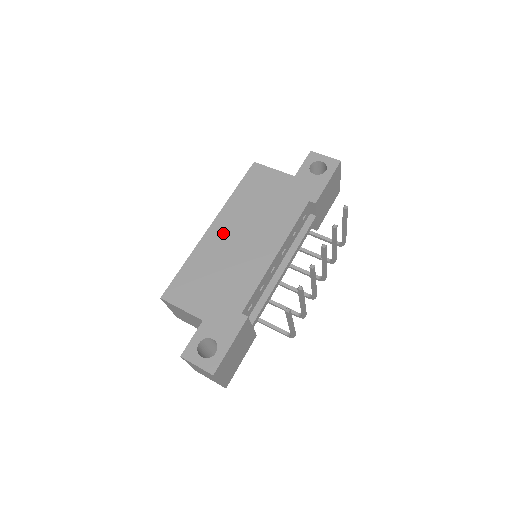
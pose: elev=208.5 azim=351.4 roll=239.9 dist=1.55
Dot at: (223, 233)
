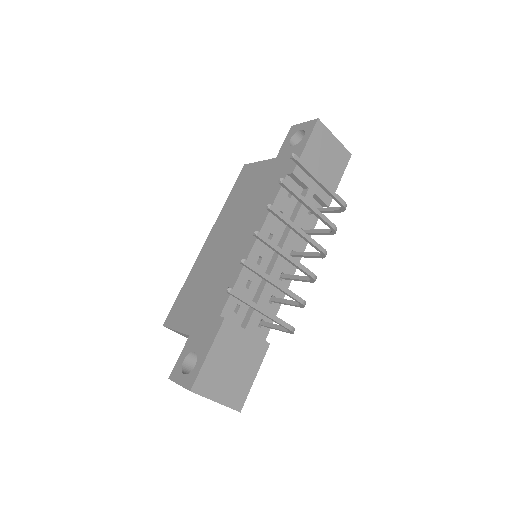
Dot at: (214, 243)
